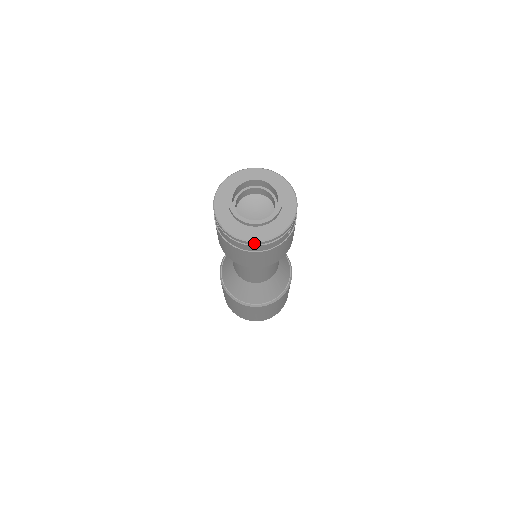
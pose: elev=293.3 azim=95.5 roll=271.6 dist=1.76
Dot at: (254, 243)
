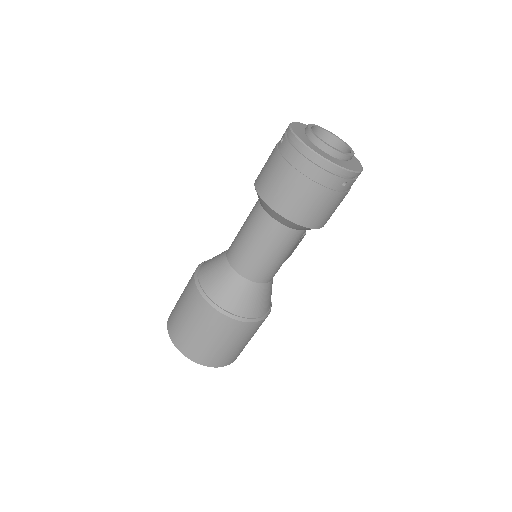
Dot at: (316, 157)
